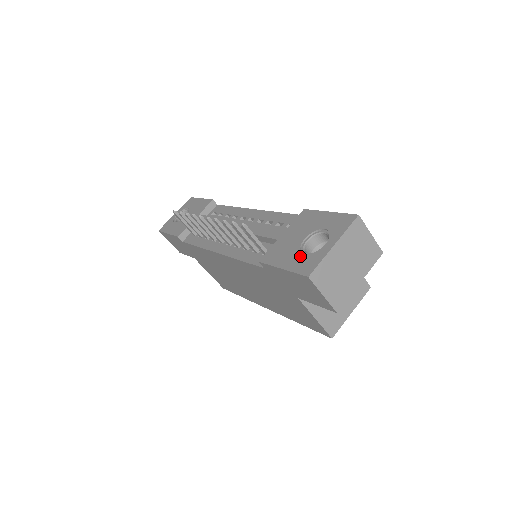
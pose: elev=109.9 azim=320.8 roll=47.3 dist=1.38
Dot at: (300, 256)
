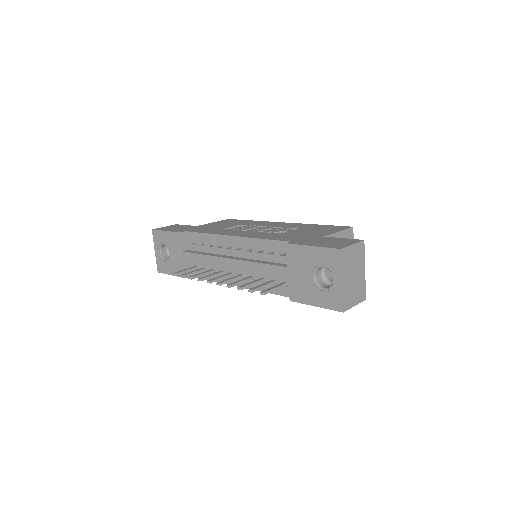
Dot at: (322, 294)
